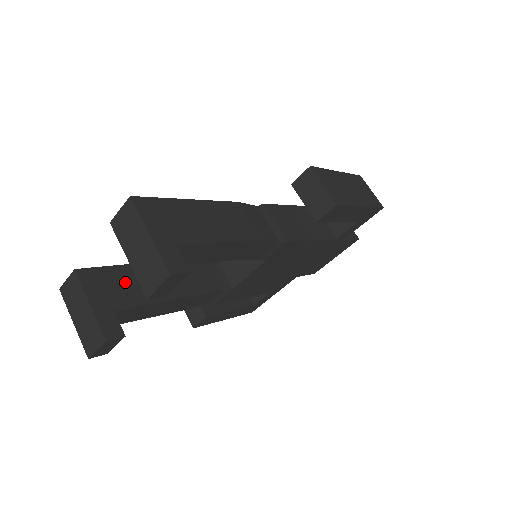
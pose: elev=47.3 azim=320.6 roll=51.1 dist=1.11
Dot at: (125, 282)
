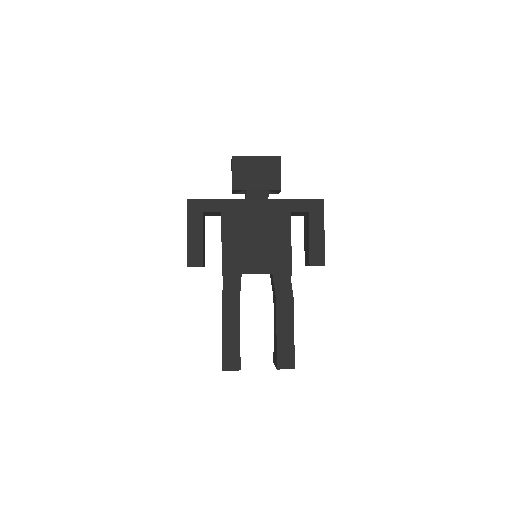
Dot at: occluded
